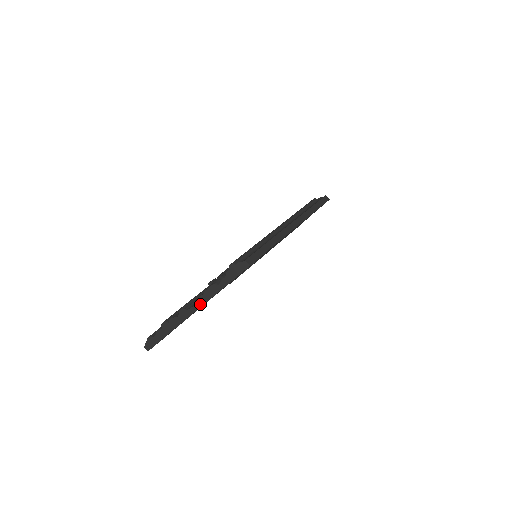
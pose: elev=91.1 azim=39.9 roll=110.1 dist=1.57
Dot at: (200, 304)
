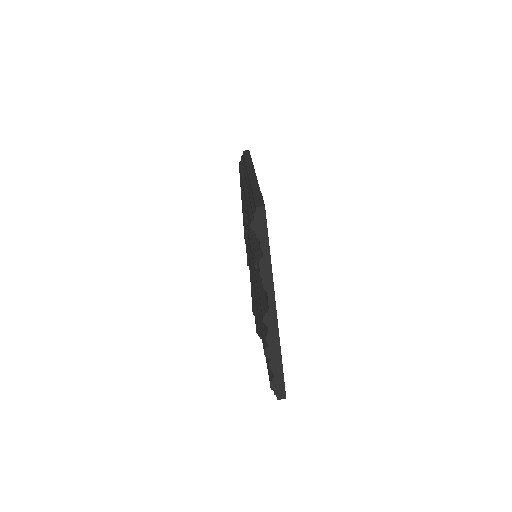
Dot at: (271, 292)
